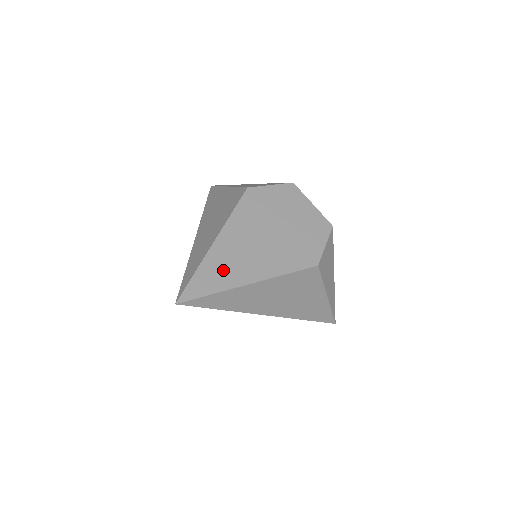
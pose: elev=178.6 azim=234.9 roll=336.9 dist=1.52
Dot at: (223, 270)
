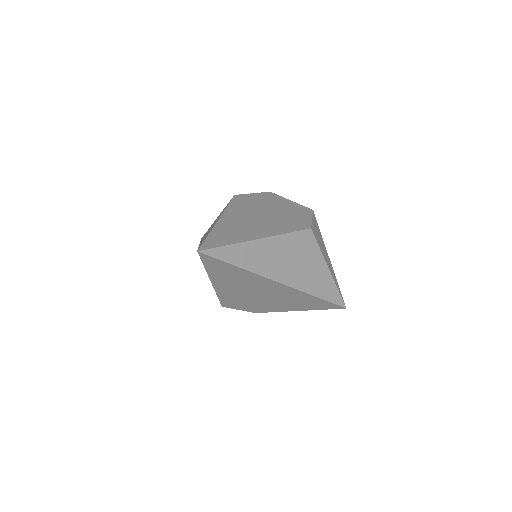
Dot at: (232, 233)
